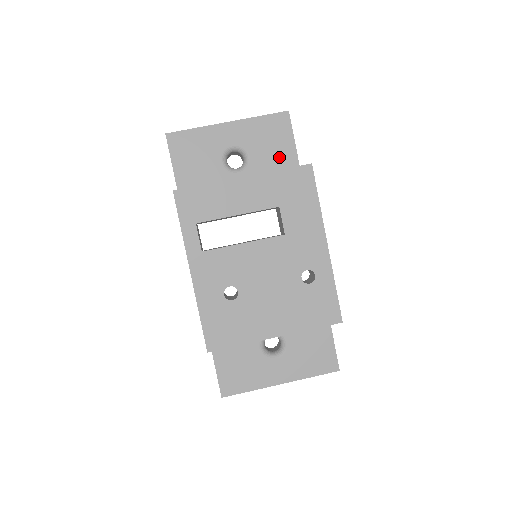
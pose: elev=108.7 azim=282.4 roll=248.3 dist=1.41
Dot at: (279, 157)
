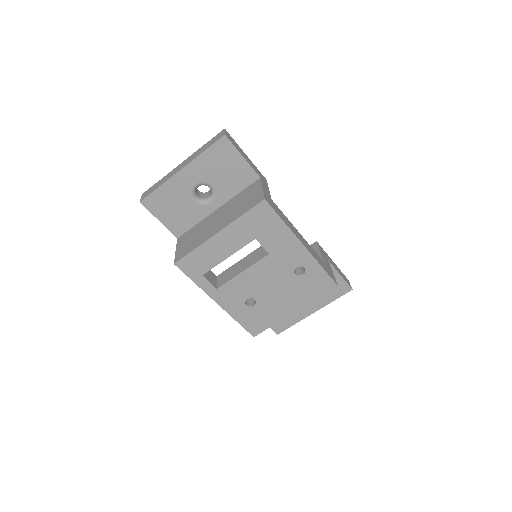
Dot at: (237, 175)
